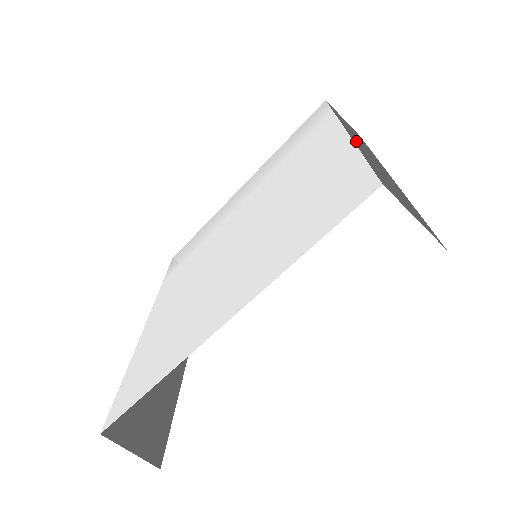
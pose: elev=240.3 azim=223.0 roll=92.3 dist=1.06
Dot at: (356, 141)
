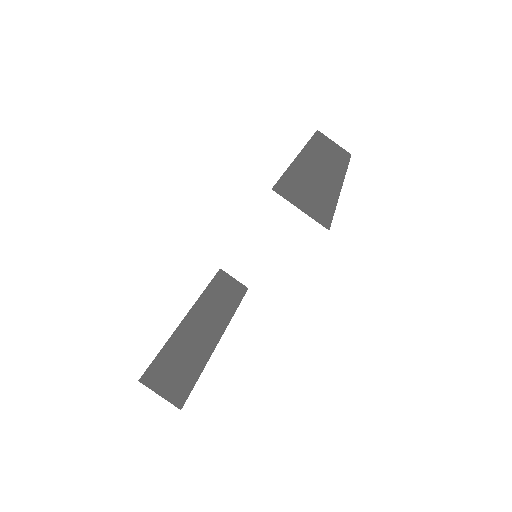
Dot at: (306, 161)
